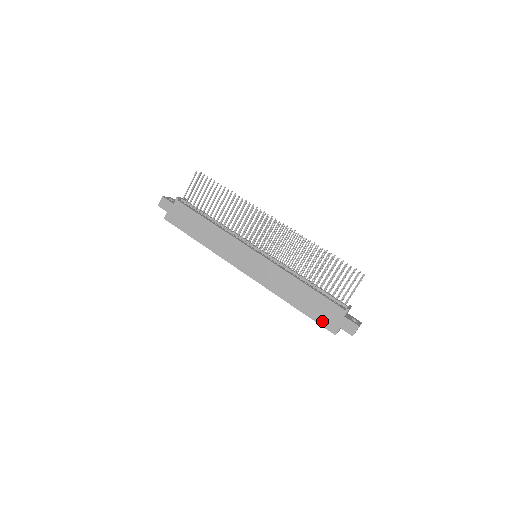
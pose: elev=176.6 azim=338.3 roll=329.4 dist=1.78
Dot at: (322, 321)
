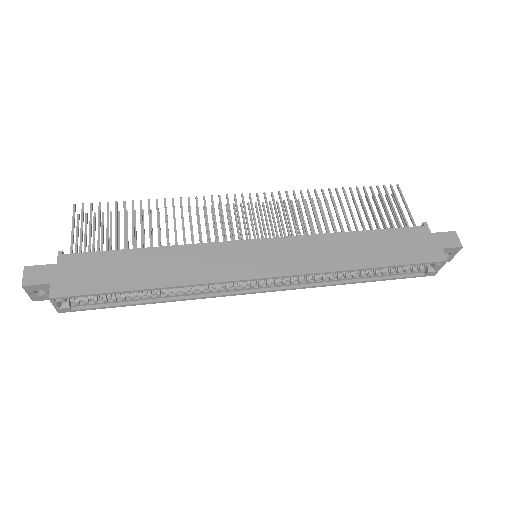
Dot at: (417, 257)
